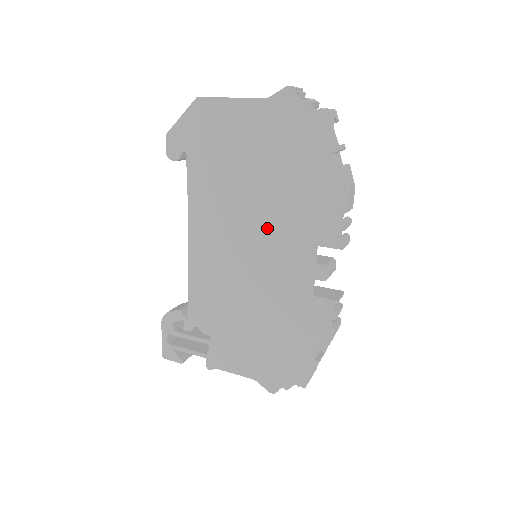
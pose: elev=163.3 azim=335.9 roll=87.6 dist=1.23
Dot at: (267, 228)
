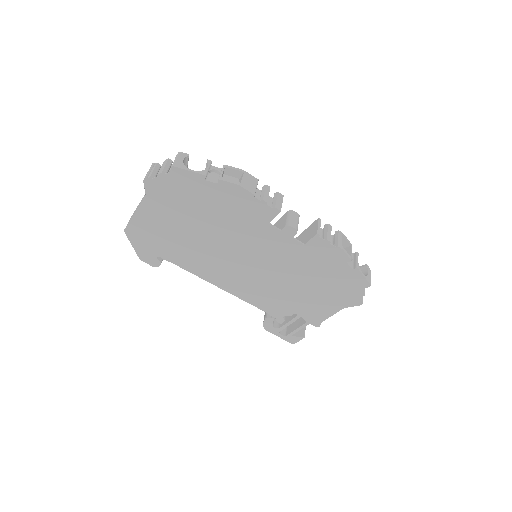
Dot at: (237, 243)
